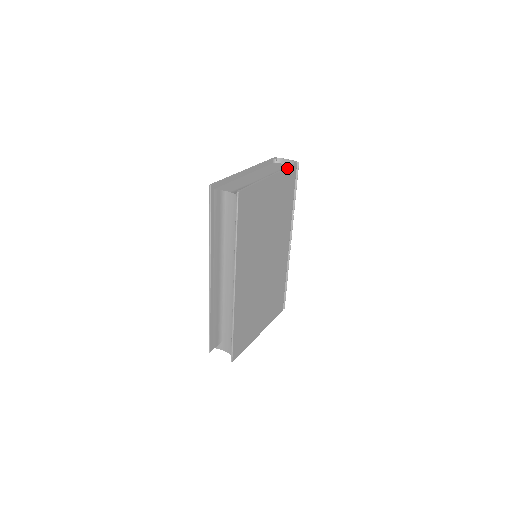
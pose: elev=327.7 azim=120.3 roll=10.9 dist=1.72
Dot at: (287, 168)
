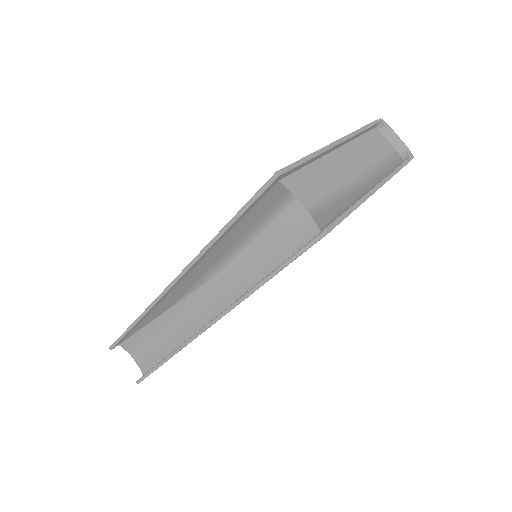
Dot at: (400, 169)
